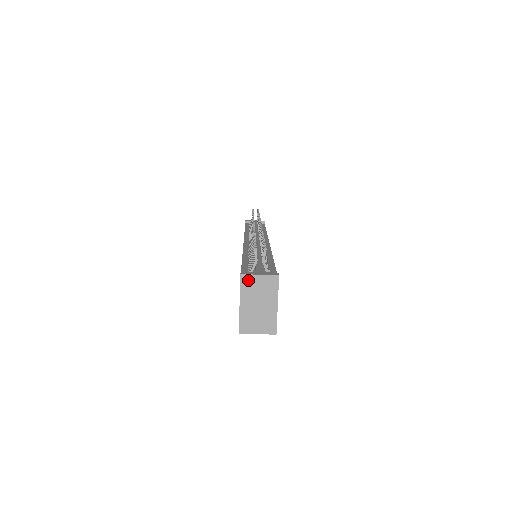
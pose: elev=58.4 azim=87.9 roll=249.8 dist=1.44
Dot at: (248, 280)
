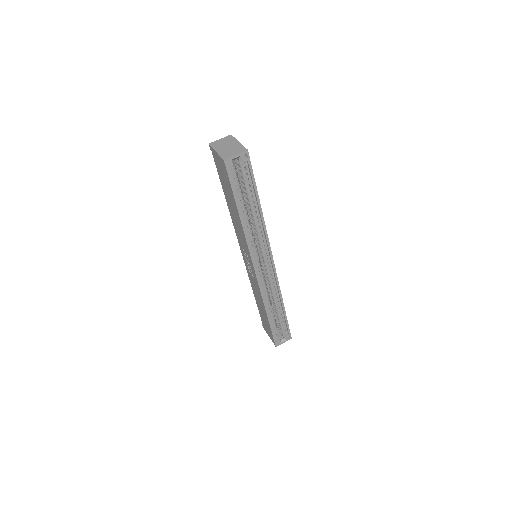
Dot at: (214, 143)
